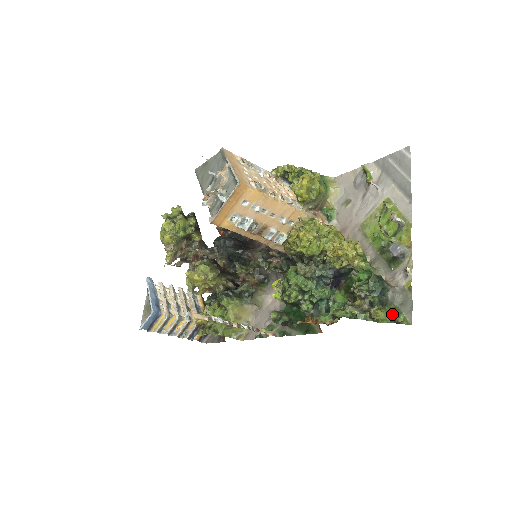
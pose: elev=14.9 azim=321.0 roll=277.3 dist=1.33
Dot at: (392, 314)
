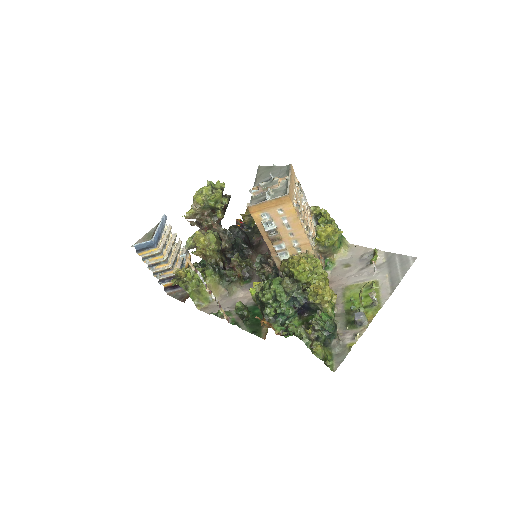
Dot at: (326, 355)
